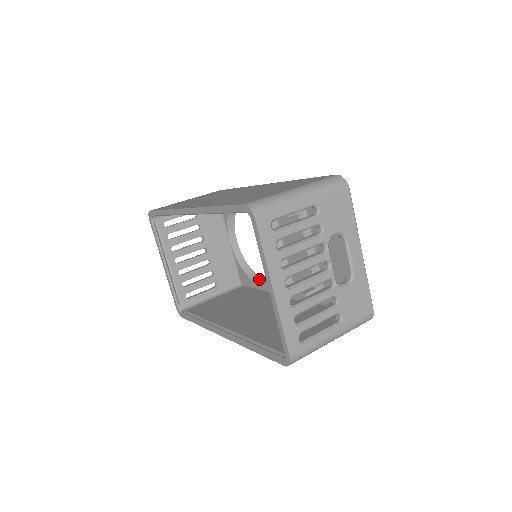
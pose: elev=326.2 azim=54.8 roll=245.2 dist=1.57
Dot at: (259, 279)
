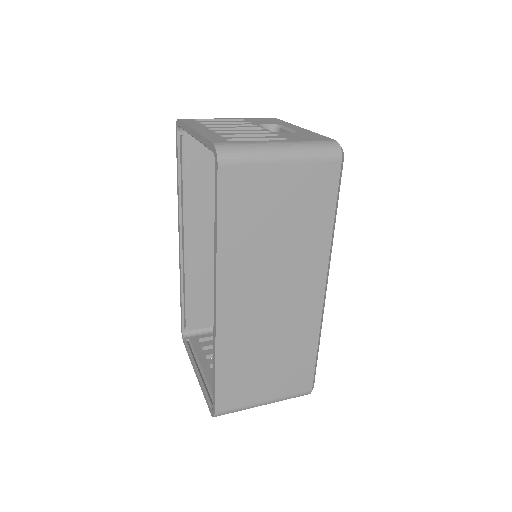
Dot at: occluded
